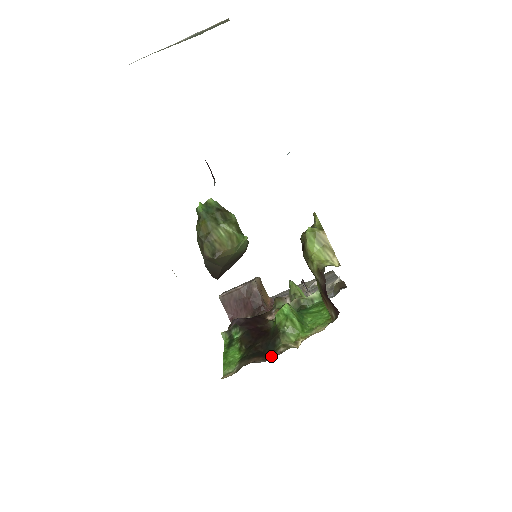
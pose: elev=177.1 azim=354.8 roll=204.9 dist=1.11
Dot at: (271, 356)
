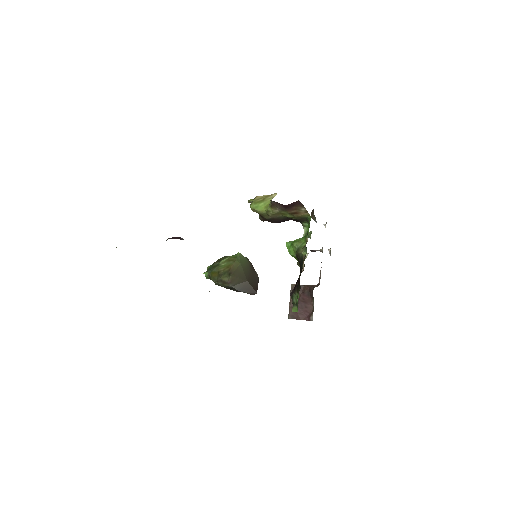
Dot at: occluded
